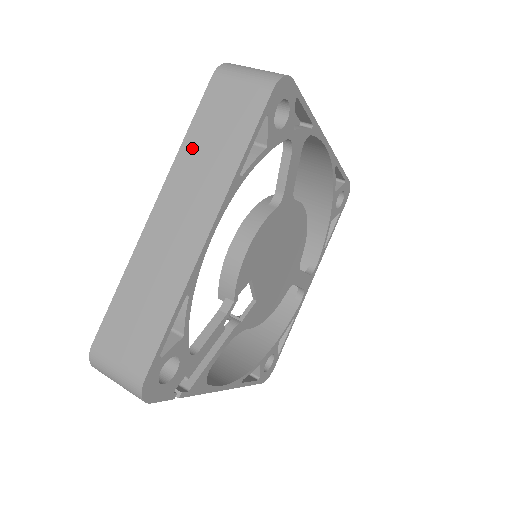
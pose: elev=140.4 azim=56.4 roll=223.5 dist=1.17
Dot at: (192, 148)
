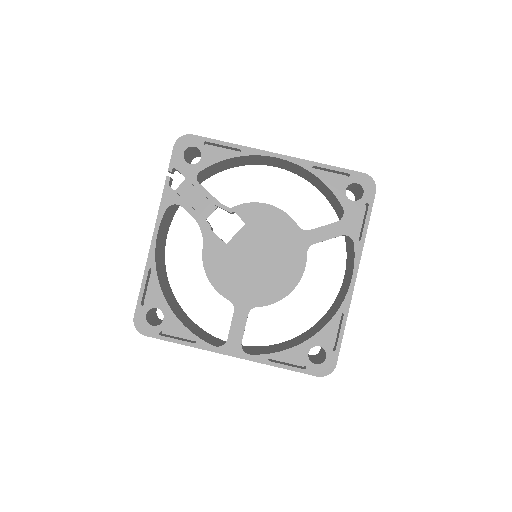
Dot at: occluded
